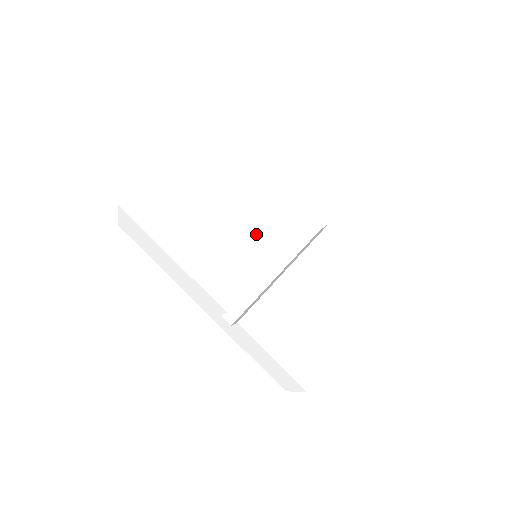
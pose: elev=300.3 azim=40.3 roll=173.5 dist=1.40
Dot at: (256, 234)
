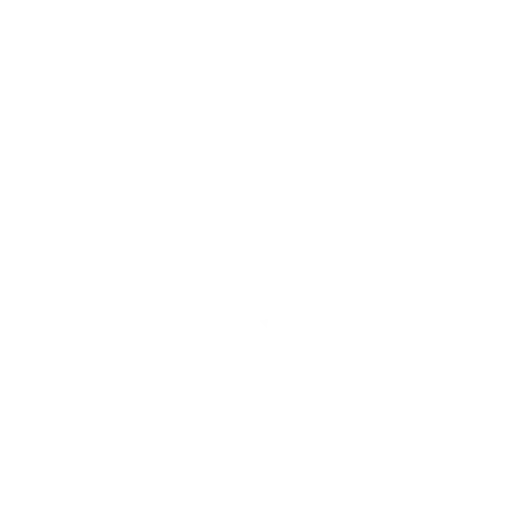
Dot at: (271, 235)
